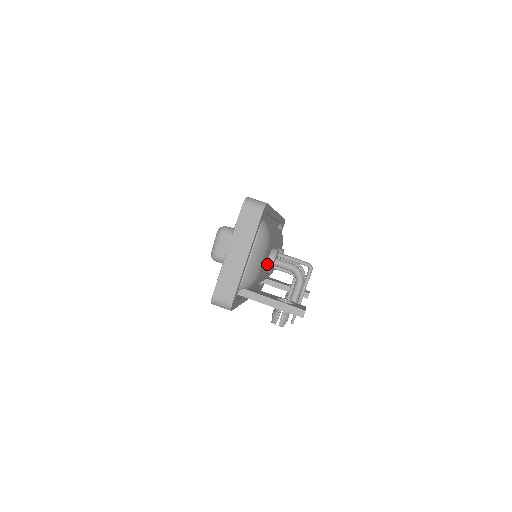
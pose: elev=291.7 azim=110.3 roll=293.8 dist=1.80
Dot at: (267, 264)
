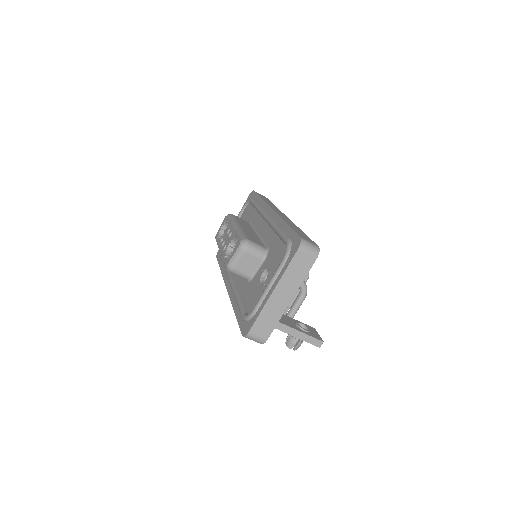
Dot at: occluded
